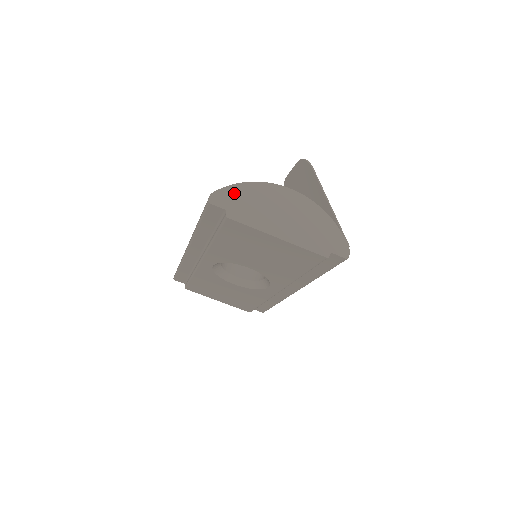
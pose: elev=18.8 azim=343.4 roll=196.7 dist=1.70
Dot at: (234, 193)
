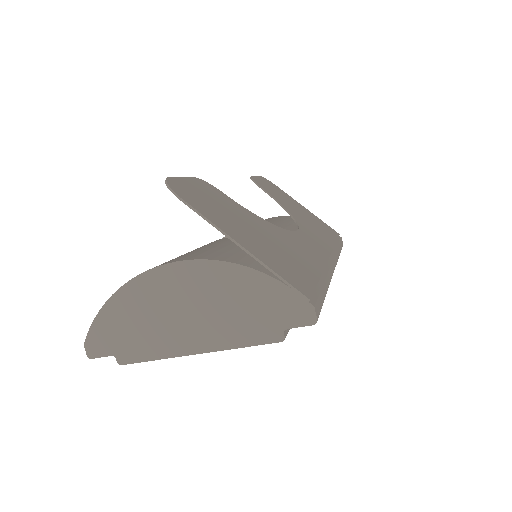
Dot at: (107, 325)
